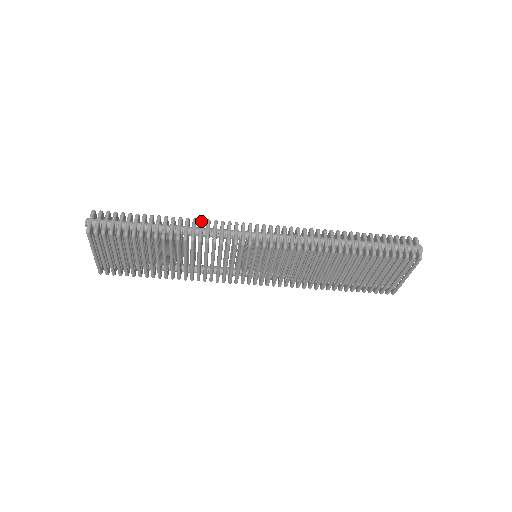
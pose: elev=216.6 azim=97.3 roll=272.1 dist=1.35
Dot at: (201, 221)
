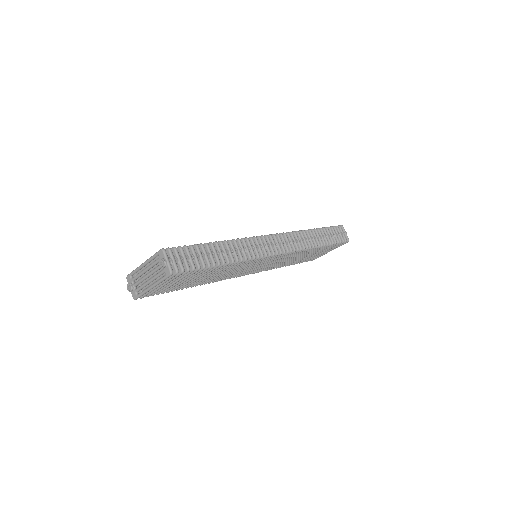
Dot at: (240, 241)
